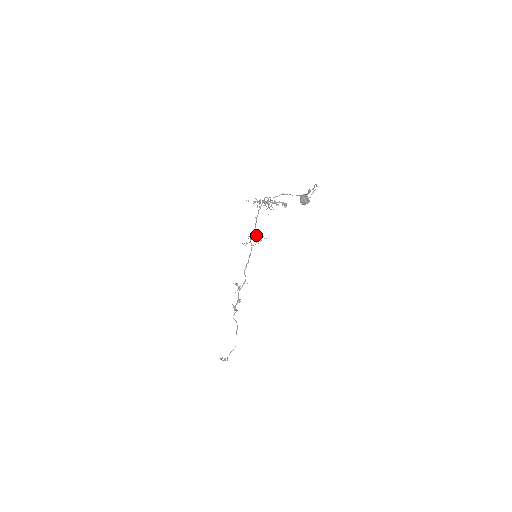
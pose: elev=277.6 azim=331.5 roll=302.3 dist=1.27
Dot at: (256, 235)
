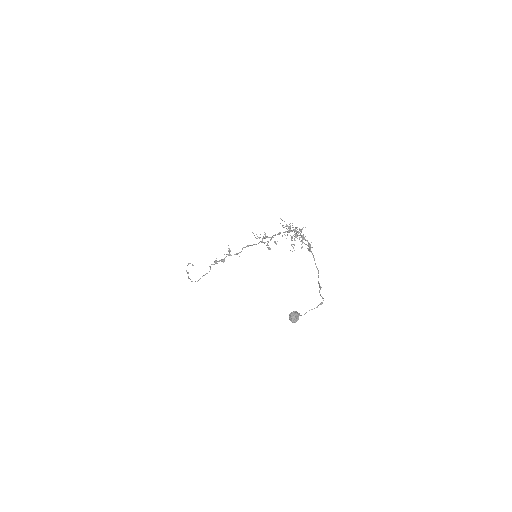
Dot at: occluded
